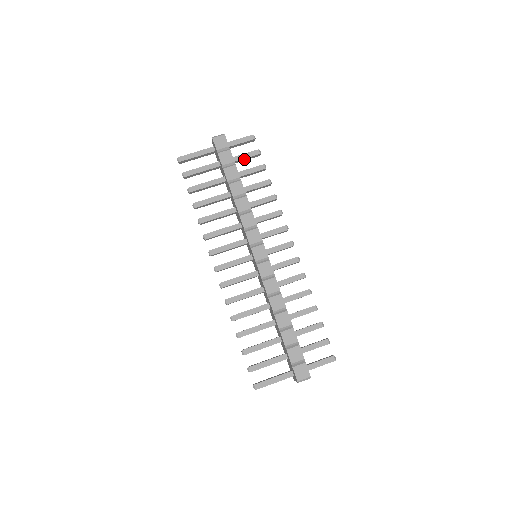
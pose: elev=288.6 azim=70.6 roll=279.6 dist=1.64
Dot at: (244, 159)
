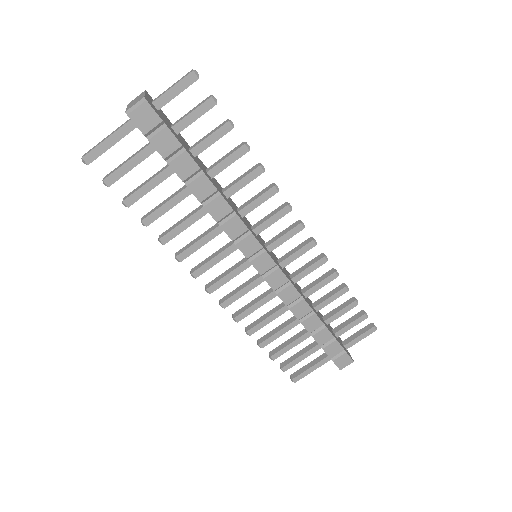
Dot at: (192, 121)
